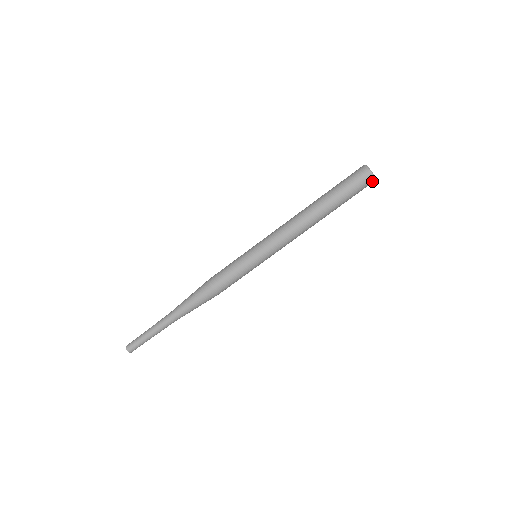
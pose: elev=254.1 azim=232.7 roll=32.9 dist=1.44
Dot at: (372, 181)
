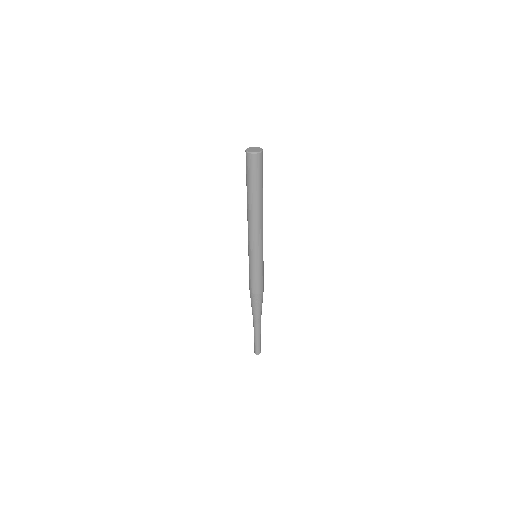
Dot at: (258, 156)
